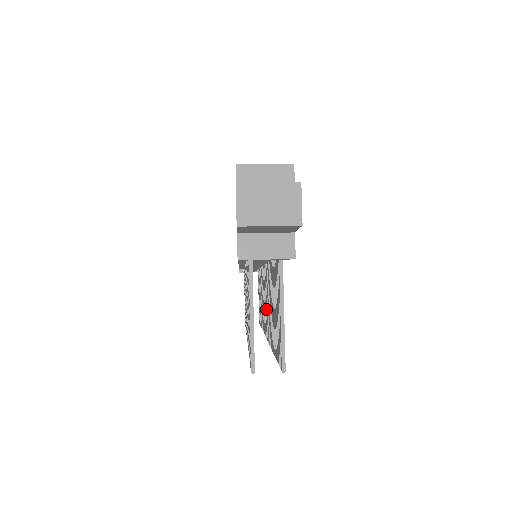
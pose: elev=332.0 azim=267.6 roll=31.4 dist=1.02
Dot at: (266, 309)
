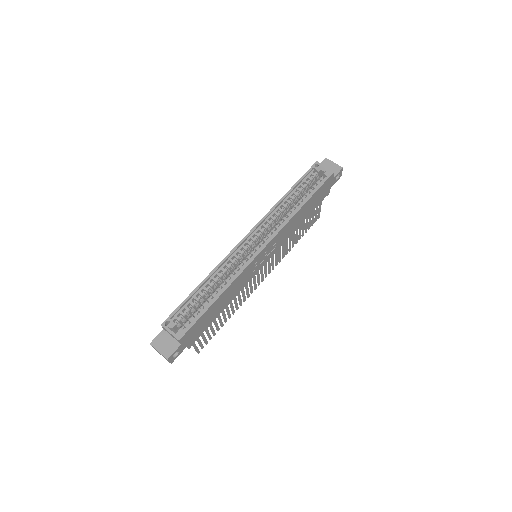
Dot at: (257, 278)
